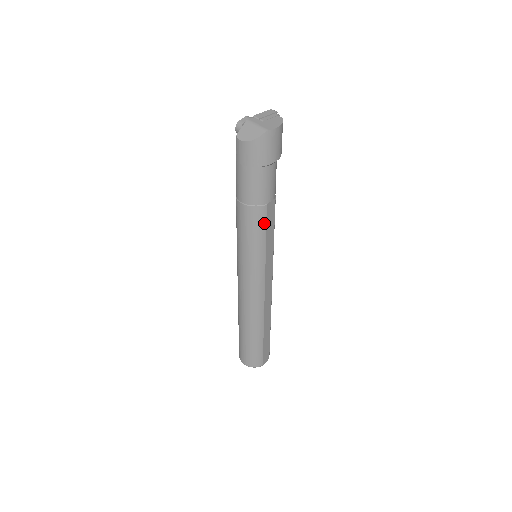
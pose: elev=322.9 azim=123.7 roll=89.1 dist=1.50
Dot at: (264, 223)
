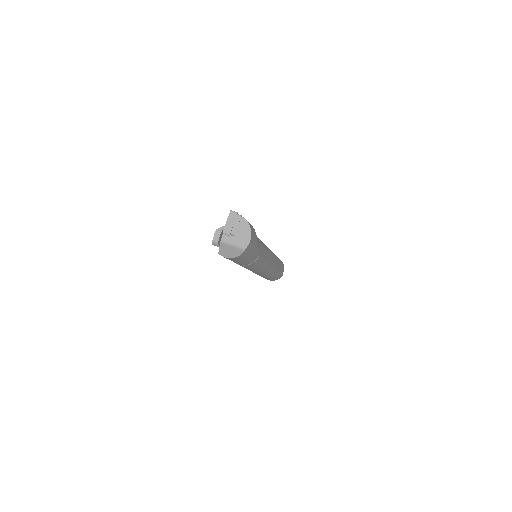
Dot at: (260, 260)
